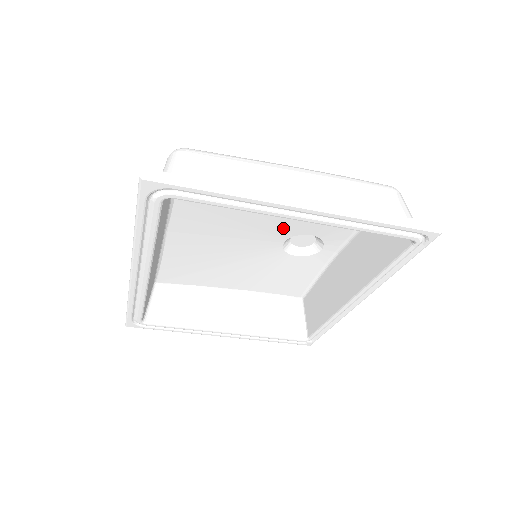
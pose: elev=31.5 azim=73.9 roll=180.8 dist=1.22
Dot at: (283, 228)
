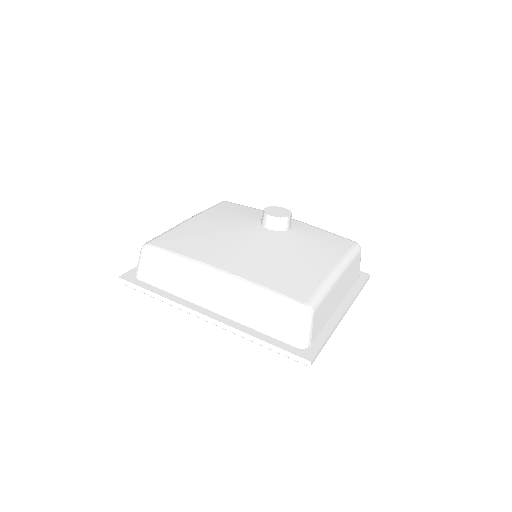
Dot at: occluded
